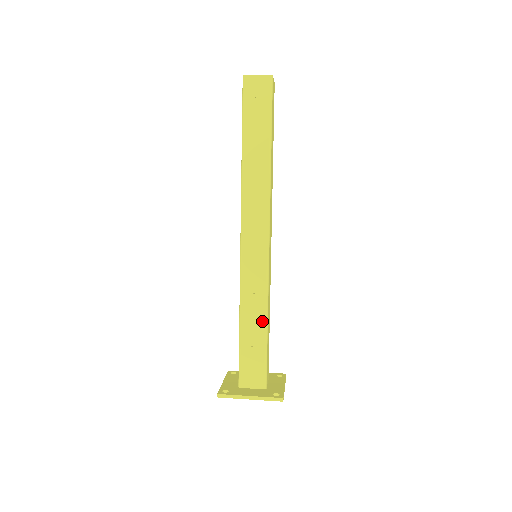
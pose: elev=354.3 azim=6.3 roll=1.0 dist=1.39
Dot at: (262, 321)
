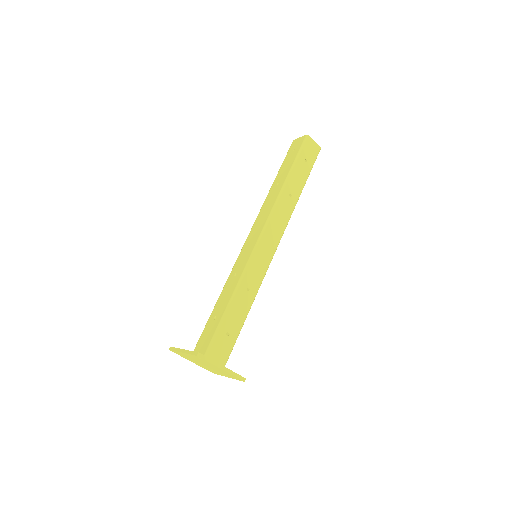
Dot at: (229, 298)
